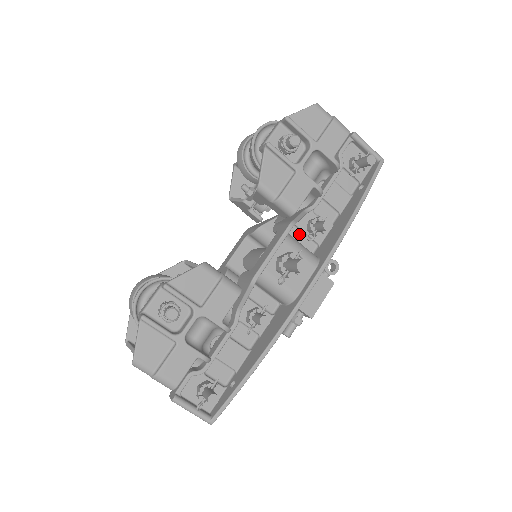
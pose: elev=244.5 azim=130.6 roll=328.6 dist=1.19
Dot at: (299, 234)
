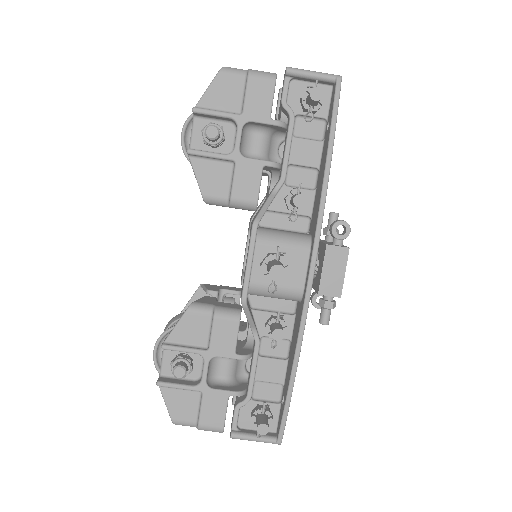
Dot at: (282, 217)
